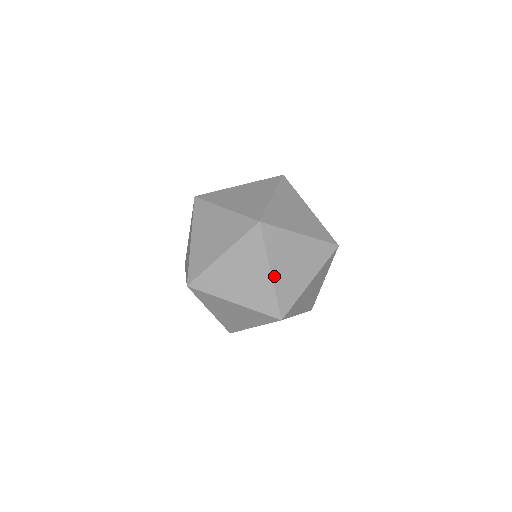
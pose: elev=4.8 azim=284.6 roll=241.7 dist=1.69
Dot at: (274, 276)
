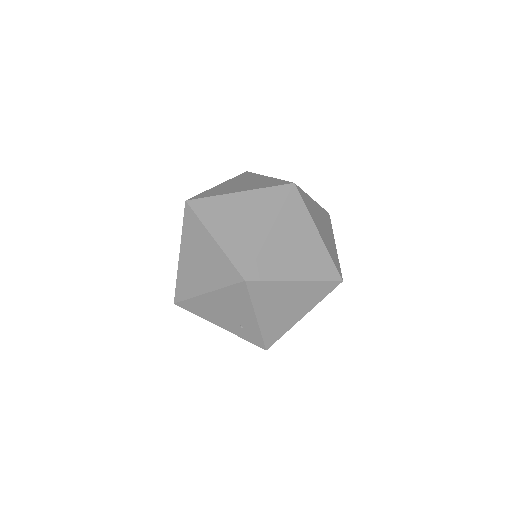
Dot at: occluded
